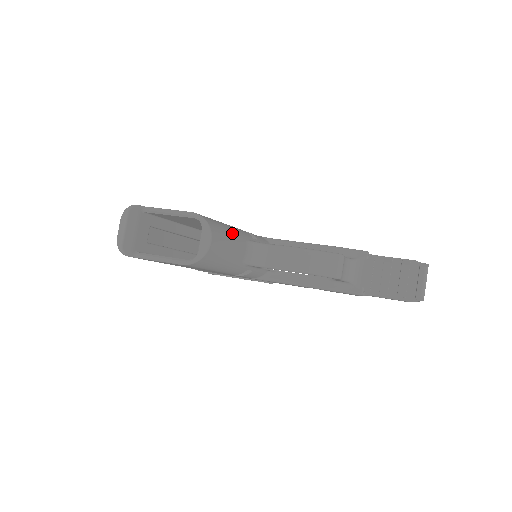
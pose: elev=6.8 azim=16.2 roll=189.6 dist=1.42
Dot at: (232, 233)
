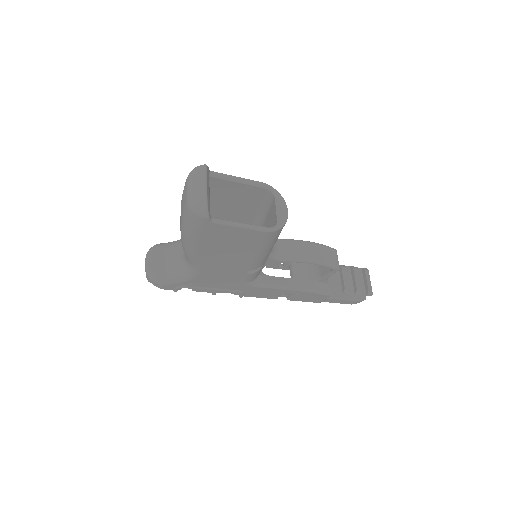
Dot at: occluded
